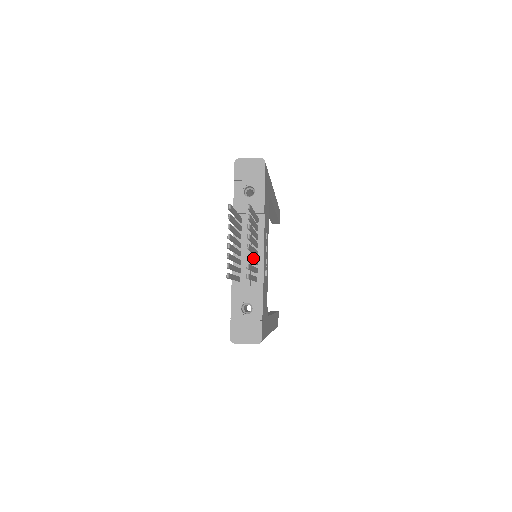
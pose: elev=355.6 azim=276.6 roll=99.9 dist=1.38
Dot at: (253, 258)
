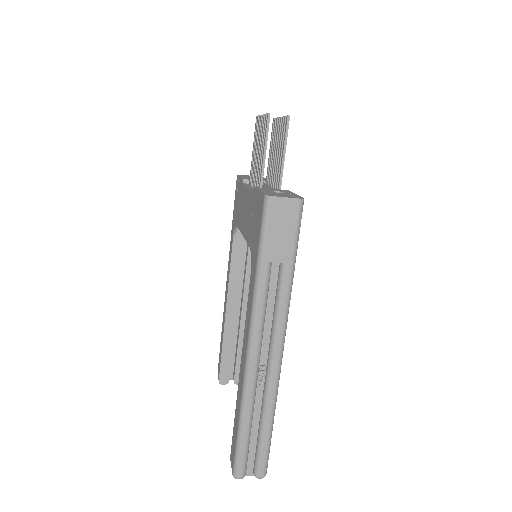
Dot at: occluded
